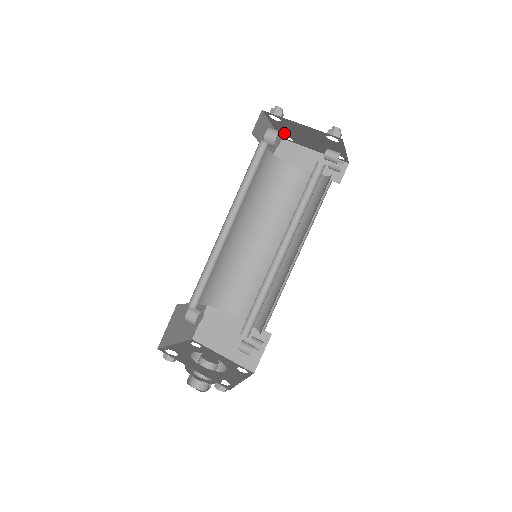
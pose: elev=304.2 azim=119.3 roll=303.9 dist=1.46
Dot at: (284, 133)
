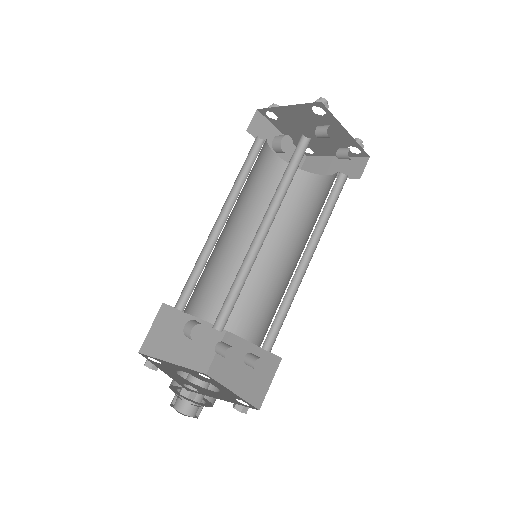
Dot at: occluded
